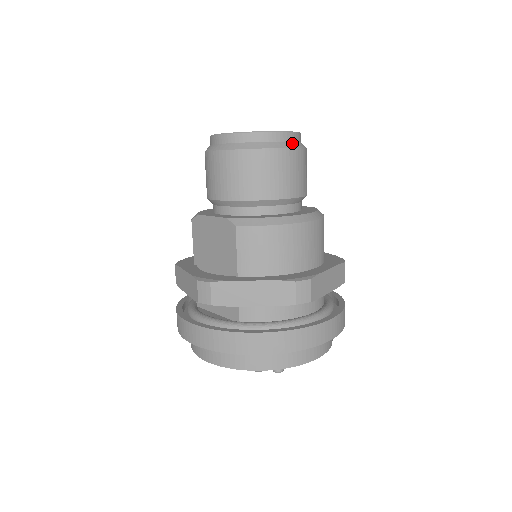
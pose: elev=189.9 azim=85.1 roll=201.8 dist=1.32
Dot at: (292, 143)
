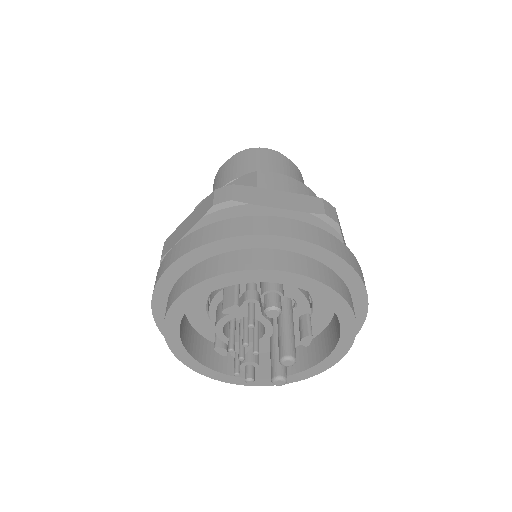
Dot at: occluded
